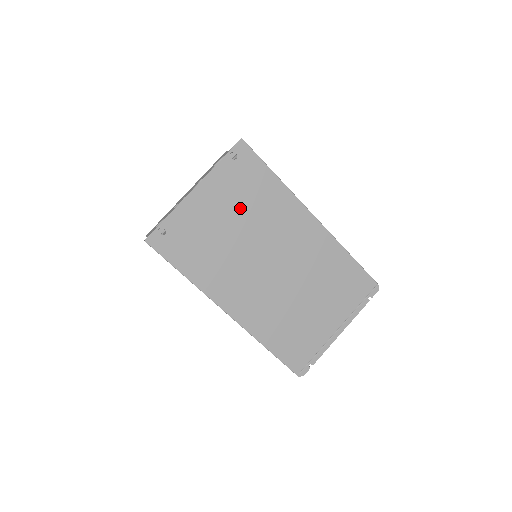
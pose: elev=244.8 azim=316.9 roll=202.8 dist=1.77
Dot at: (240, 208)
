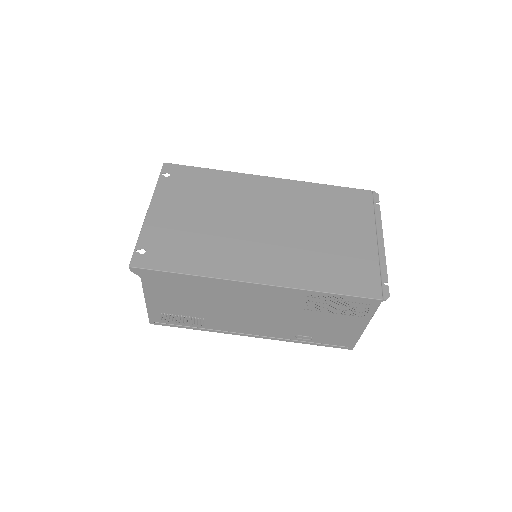
Dot at: (199, 202)
